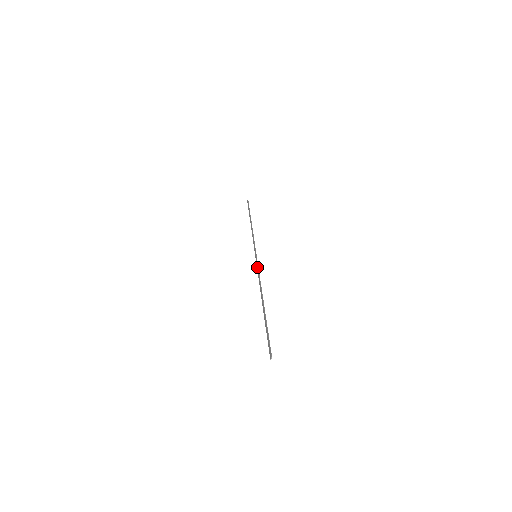
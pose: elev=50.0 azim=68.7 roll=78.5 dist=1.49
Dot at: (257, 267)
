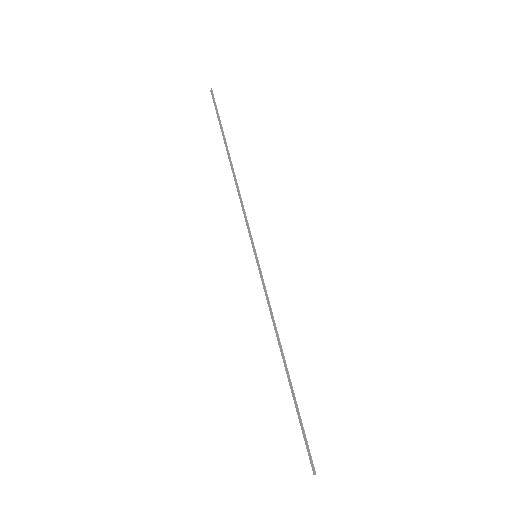
Dot at: (263, 285)
